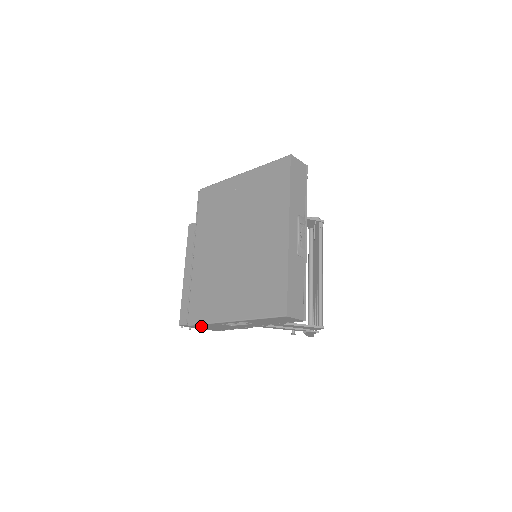
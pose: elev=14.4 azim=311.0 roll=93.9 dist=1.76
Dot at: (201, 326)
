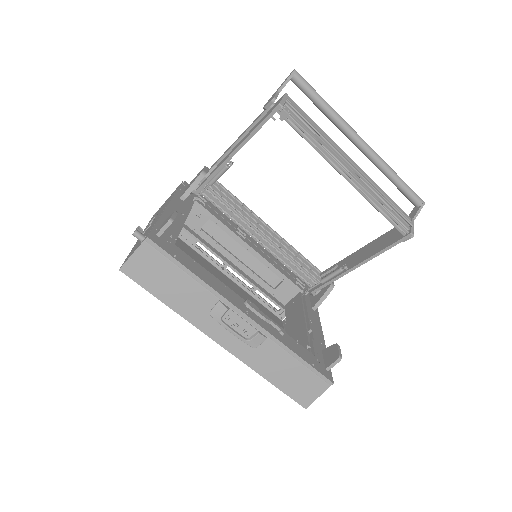
Dot at: occluded
